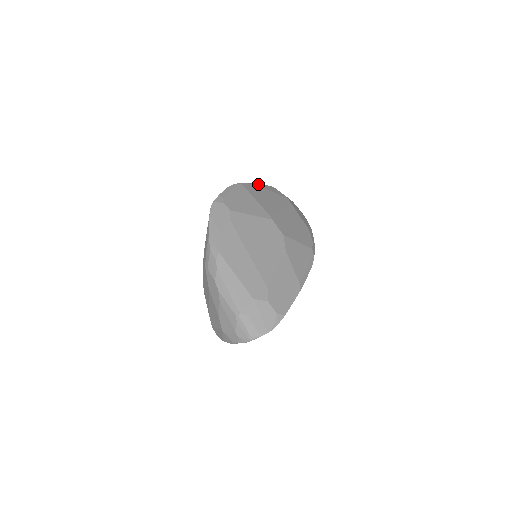
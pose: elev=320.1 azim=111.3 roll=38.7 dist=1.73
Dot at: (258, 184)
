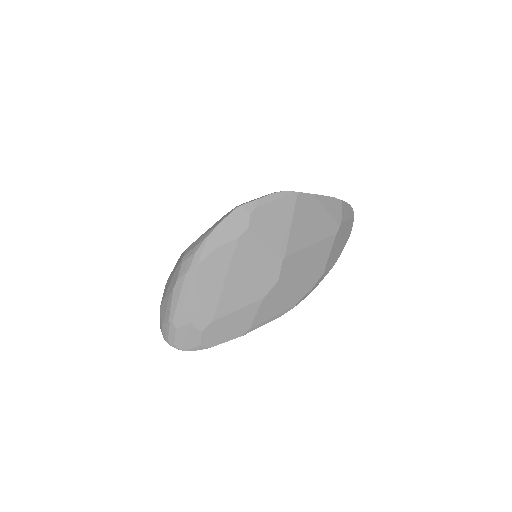
Dot at: (322, 196)
